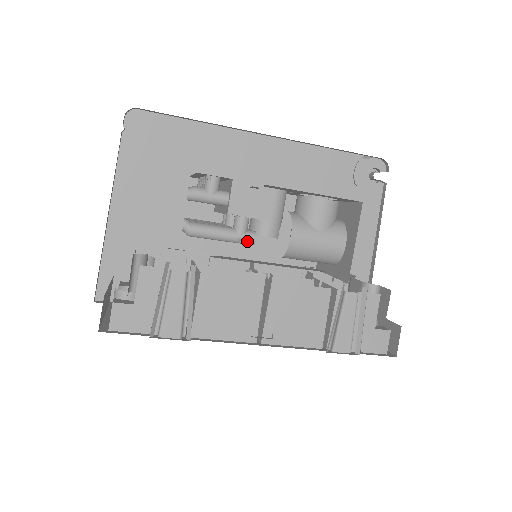
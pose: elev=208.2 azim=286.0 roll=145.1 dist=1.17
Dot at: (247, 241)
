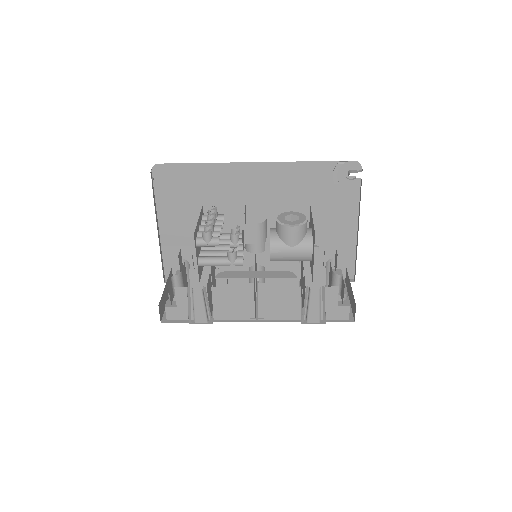
Dot at: (237, 265)
